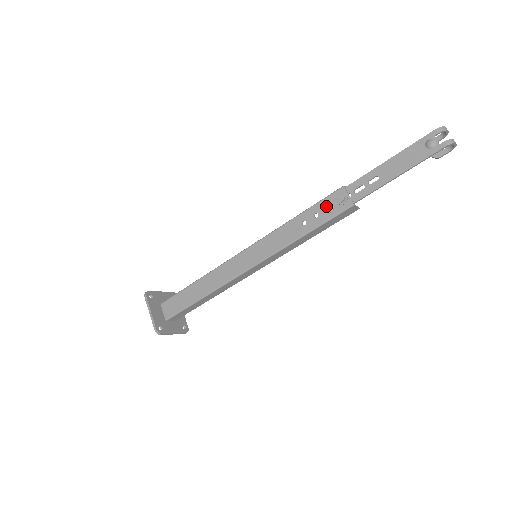
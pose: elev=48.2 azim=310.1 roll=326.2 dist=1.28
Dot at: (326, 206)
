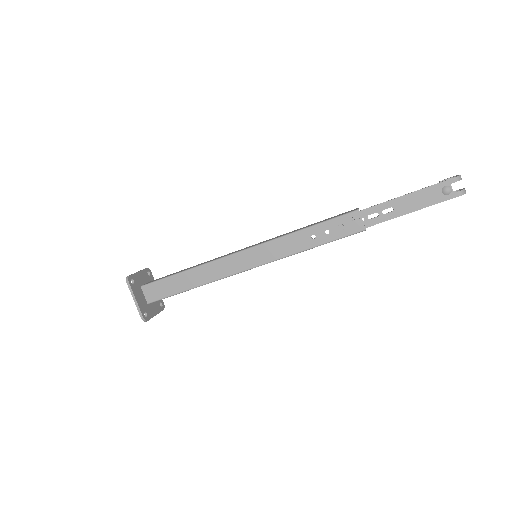
Dot at: (340, 227)
